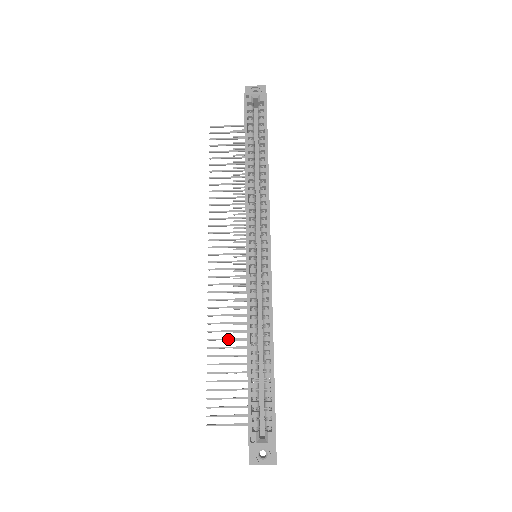
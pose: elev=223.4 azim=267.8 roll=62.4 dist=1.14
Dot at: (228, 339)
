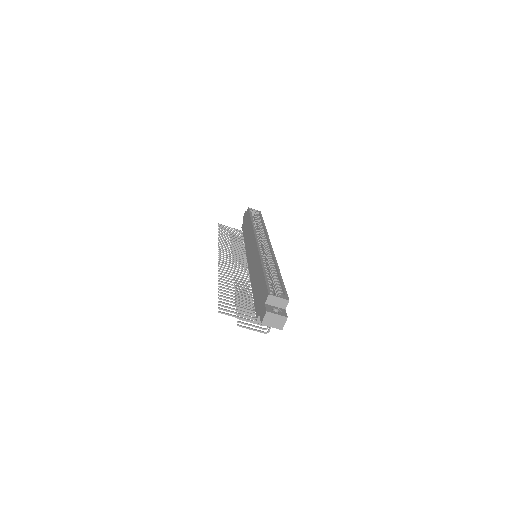
Dot at: (234, 285)
